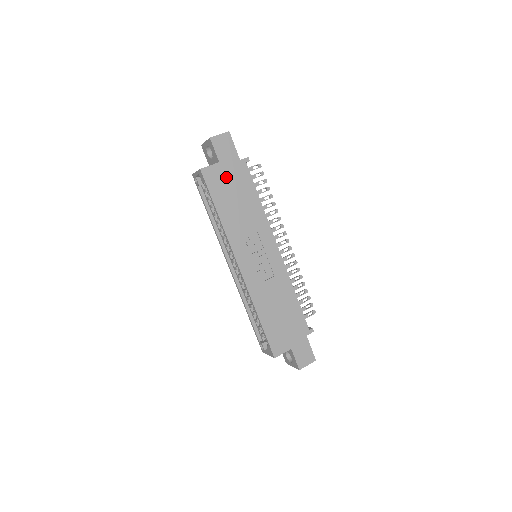
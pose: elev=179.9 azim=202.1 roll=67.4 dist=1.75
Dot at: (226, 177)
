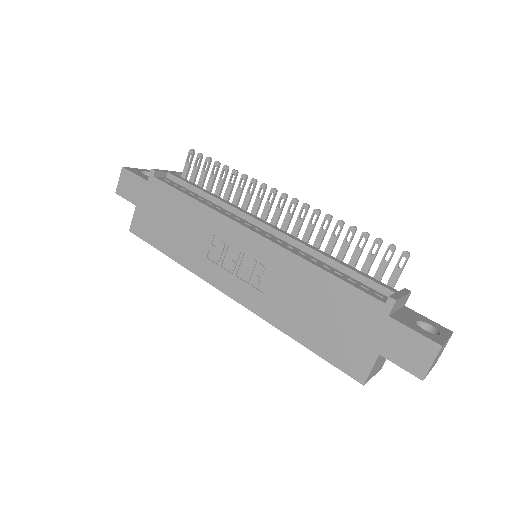
Dot at: (150, 213)
